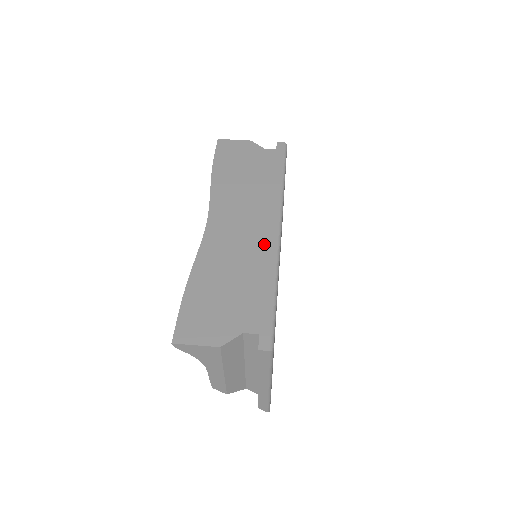
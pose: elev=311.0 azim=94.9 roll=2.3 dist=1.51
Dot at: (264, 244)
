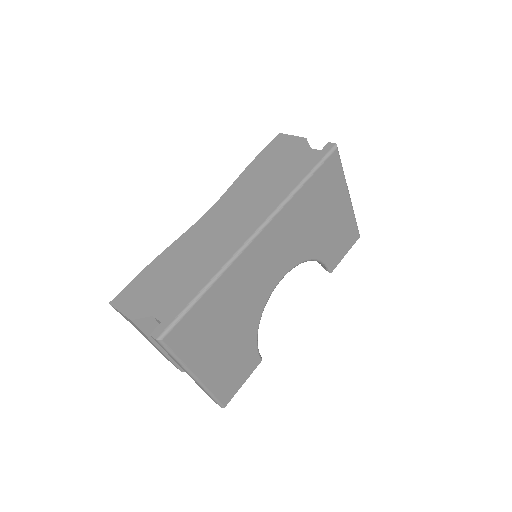
Dot at: (230, 244)
